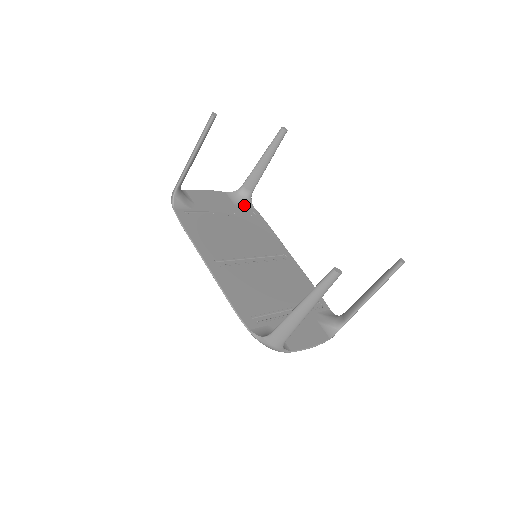
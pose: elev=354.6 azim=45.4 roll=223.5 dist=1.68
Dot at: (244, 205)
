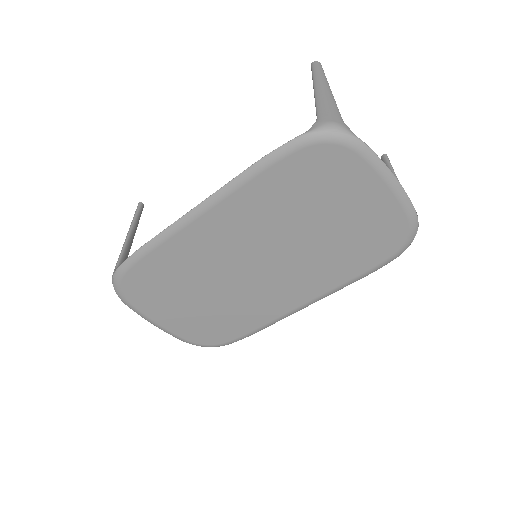
Dot at: occluded
